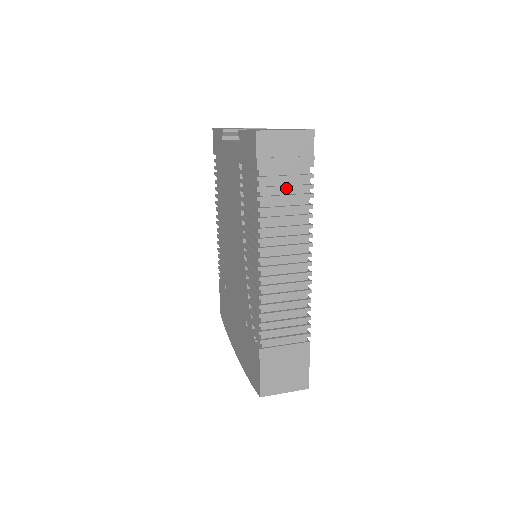
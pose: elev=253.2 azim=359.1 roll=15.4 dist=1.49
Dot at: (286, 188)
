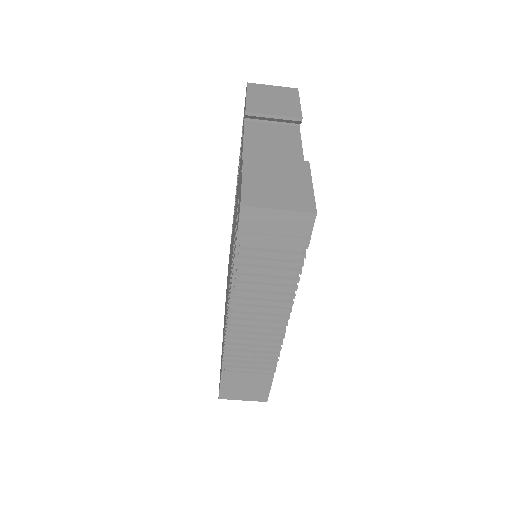
Dot at: (269, 262)
